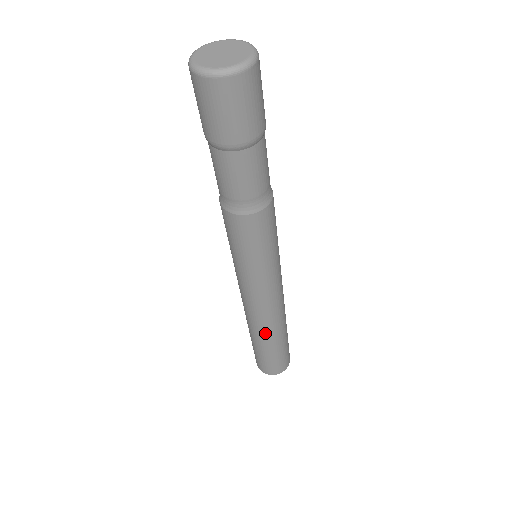
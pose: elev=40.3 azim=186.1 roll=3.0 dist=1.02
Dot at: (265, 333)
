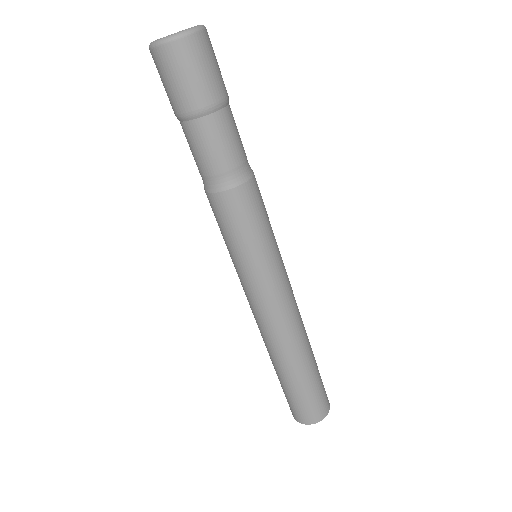
Dot at: (280, 356)
